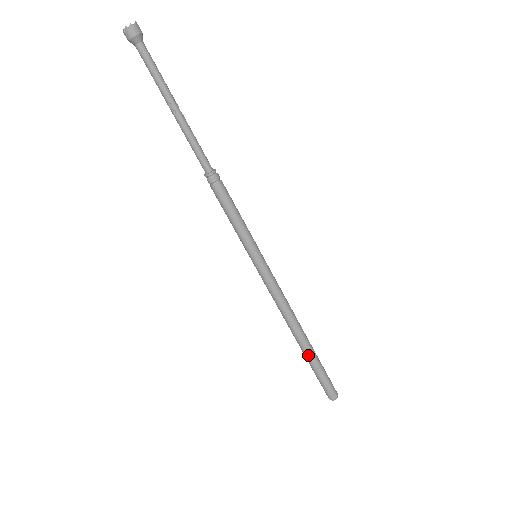
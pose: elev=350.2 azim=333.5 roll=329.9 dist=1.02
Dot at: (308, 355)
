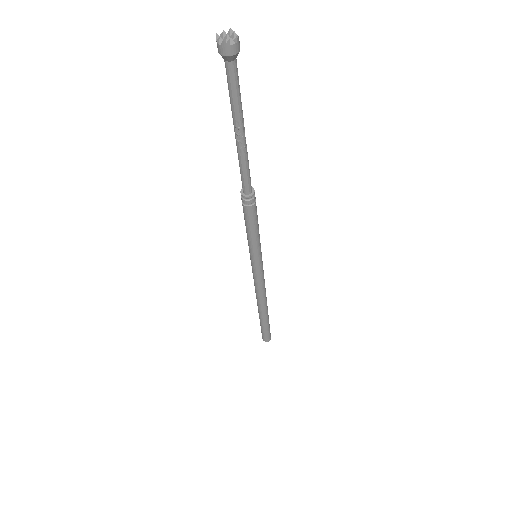
Dot at: (262, 319)
